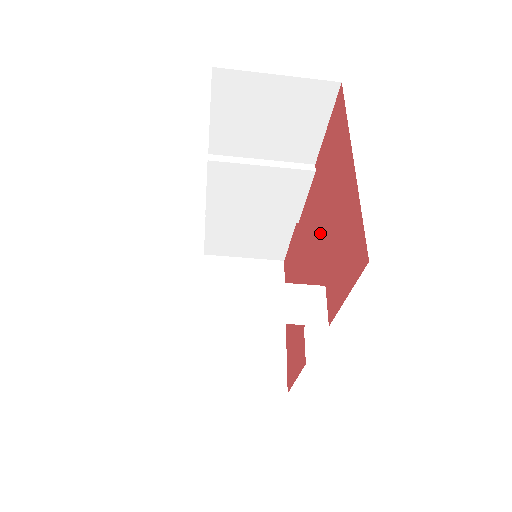
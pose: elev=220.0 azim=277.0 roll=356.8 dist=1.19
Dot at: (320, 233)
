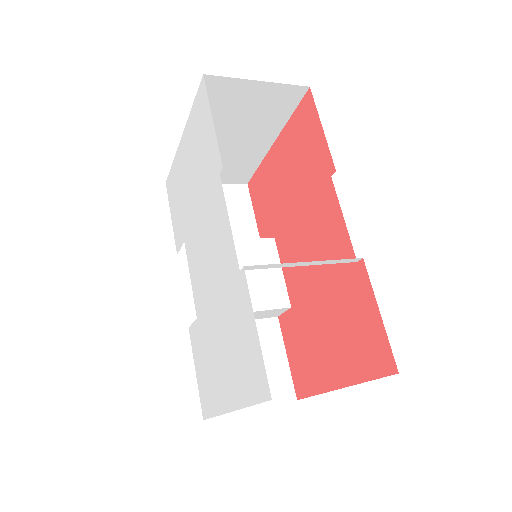
Dot at: (314, 290)
